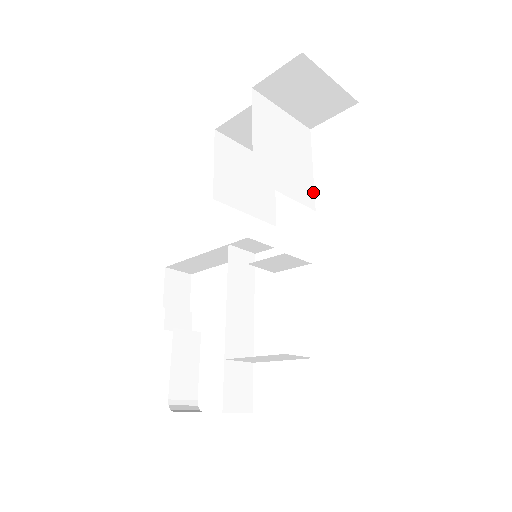
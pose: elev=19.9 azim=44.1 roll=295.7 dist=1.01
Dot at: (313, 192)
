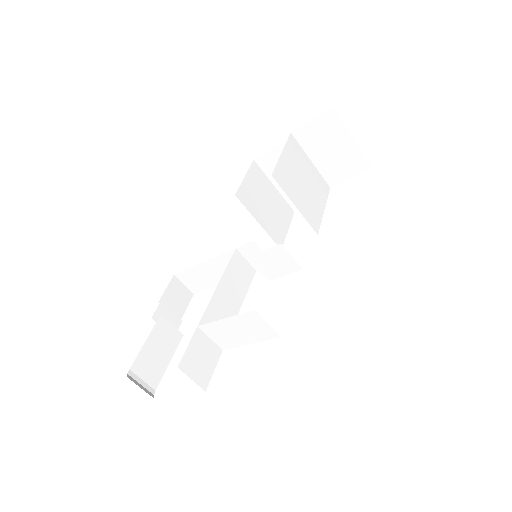
Dot at: (320, 223)
